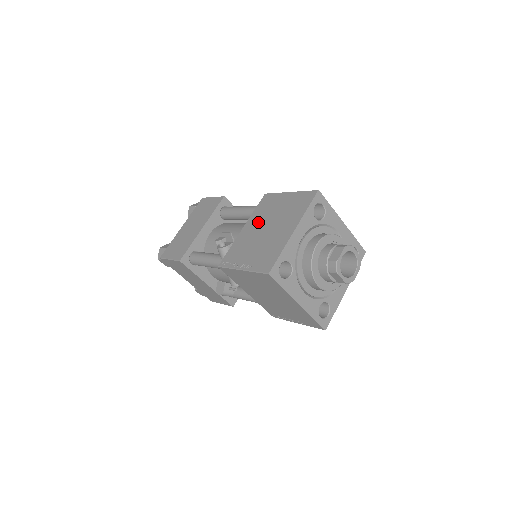
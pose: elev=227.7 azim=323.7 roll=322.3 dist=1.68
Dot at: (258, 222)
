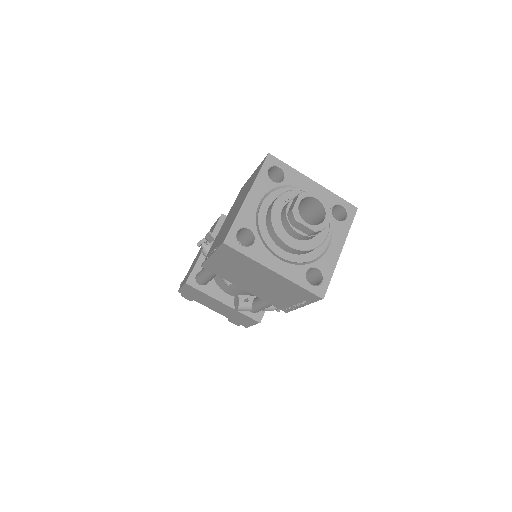
Dot at: (231, 212)
